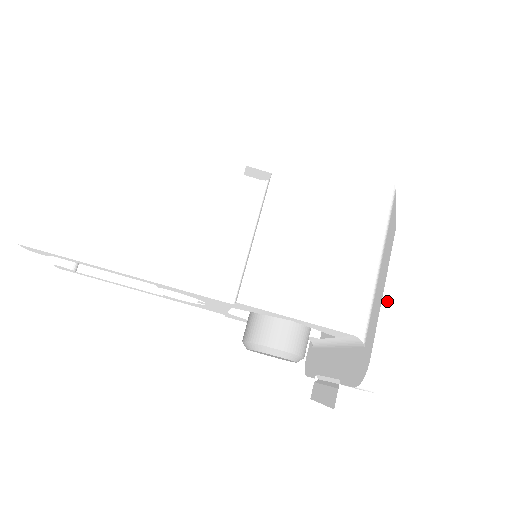
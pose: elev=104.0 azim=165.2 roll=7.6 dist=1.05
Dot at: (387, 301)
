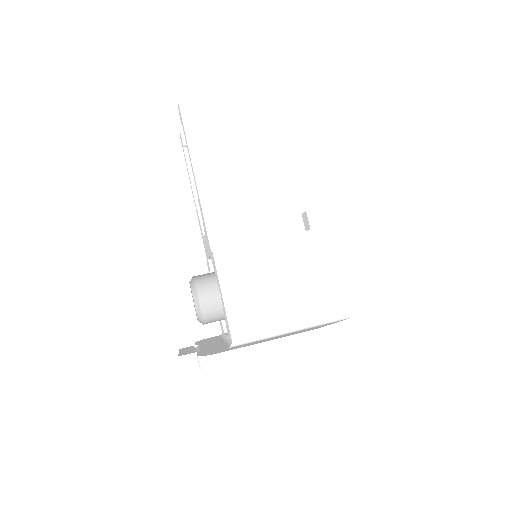
Dot at: (264, 346)
